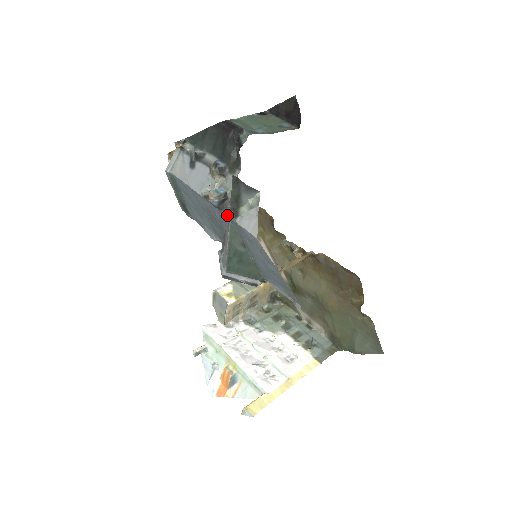
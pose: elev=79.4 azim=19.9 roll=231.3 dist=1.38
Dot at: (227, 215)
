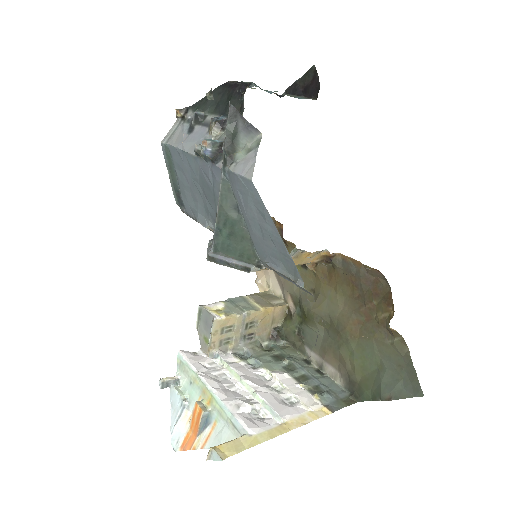
Dot at: (220, 166)
